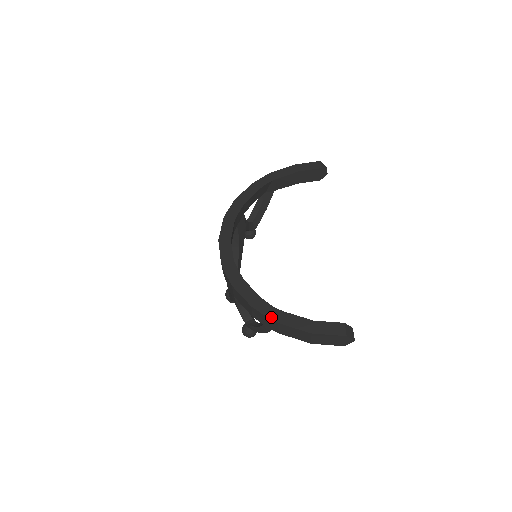
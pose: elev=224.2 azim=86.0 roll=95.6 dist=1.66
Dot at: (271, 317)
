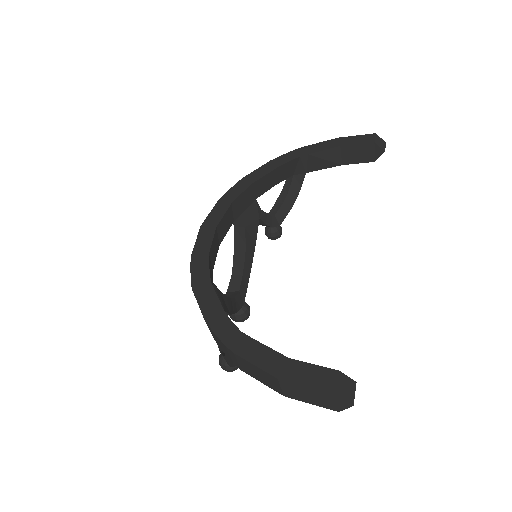
Dot at: (226, 342)
